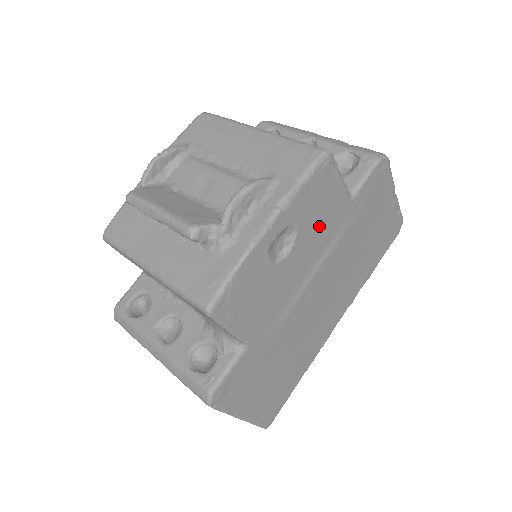
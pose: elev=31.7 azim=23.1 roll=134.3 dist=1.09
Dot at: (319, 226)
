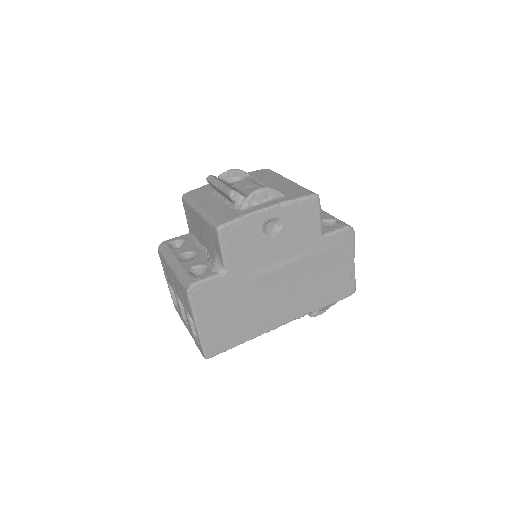
Dot at: (297, 236)
